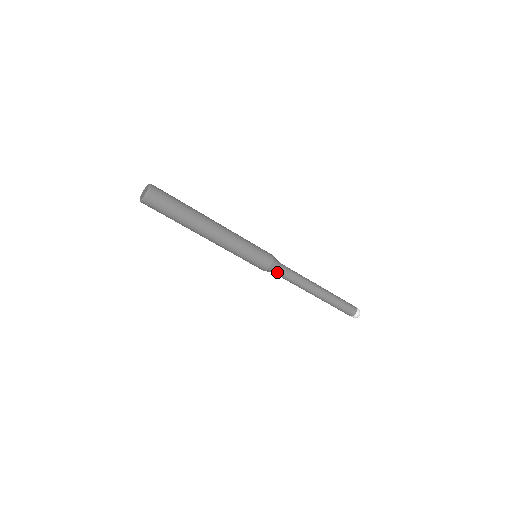
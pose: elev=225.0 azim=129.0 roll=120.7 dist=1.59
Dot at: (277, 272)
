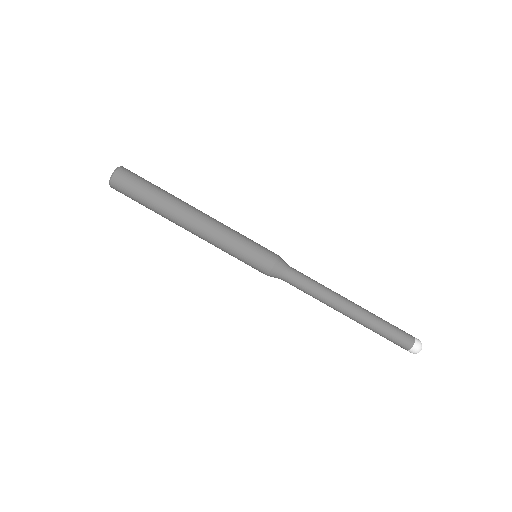
Dot at: (284, 279)
